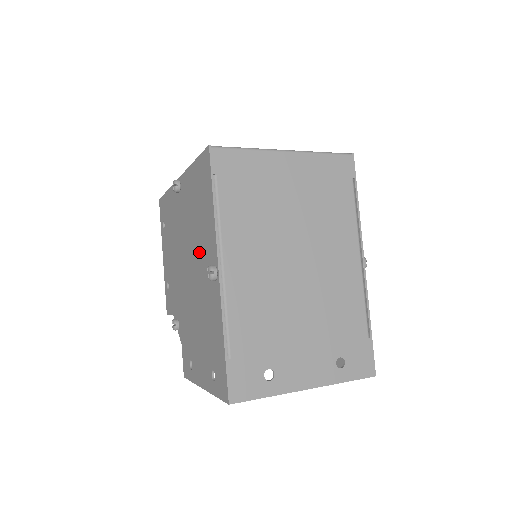
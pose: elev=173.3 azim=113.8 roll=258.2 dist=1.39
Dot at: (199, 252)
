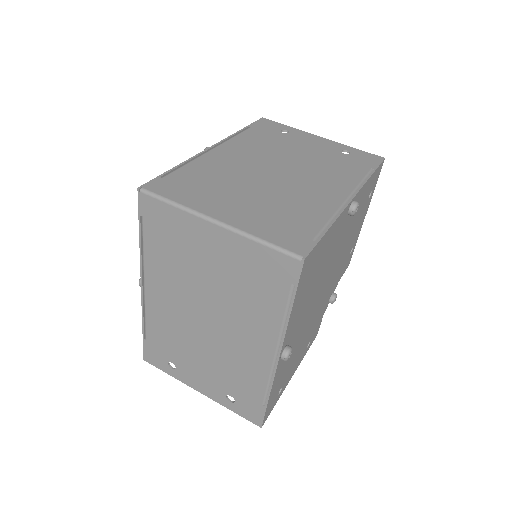
Dot at: occluded
